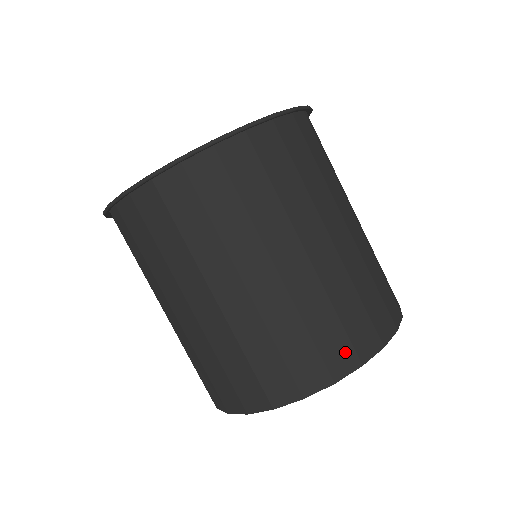
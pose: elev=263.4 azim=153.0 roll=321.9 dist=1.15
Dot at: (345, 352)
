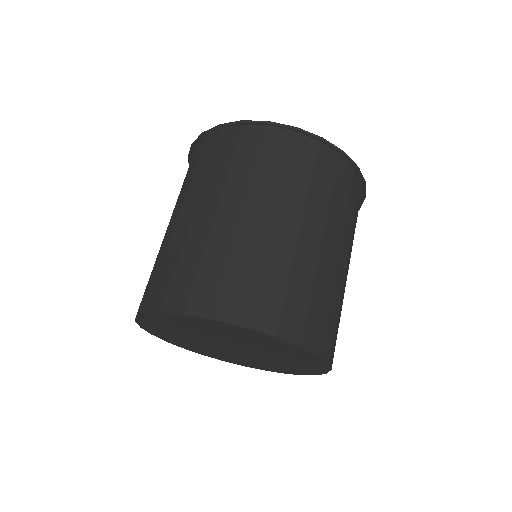
Dot at: (162, 295)
